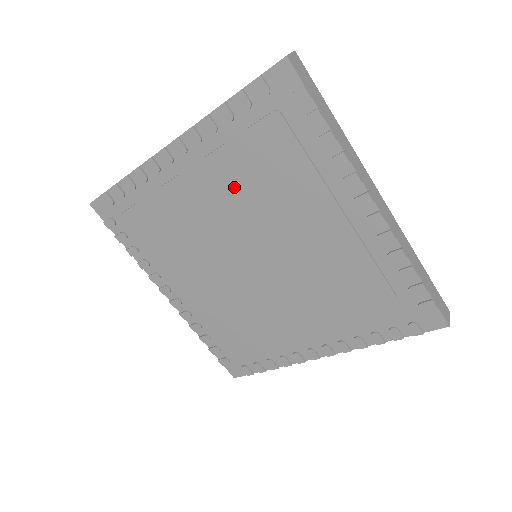
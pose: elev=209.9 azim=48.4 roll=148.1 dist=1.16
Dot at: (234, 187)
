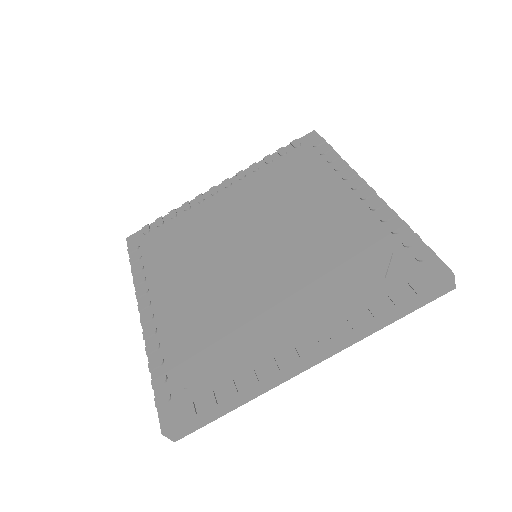
Dot at: (258, 197)
